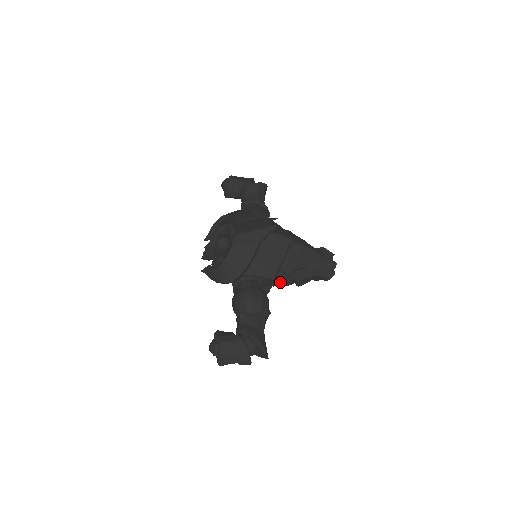
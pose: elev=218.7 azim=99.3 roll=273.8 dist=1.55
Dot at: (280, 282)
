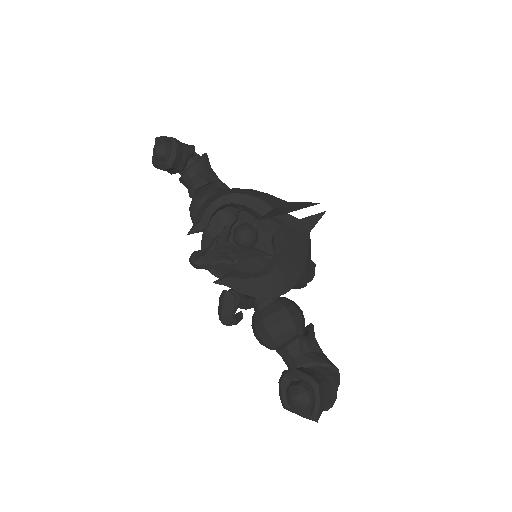
Dot at: occluded
